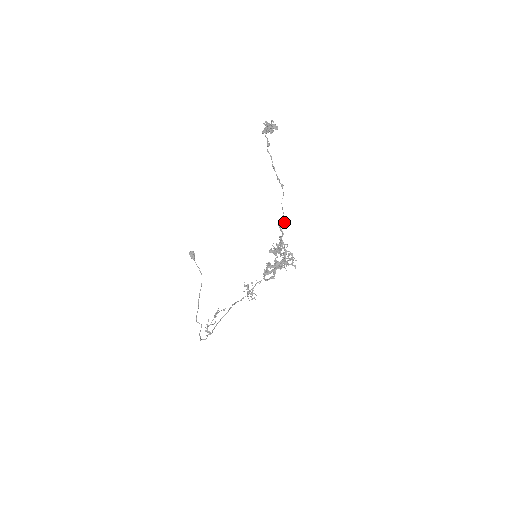
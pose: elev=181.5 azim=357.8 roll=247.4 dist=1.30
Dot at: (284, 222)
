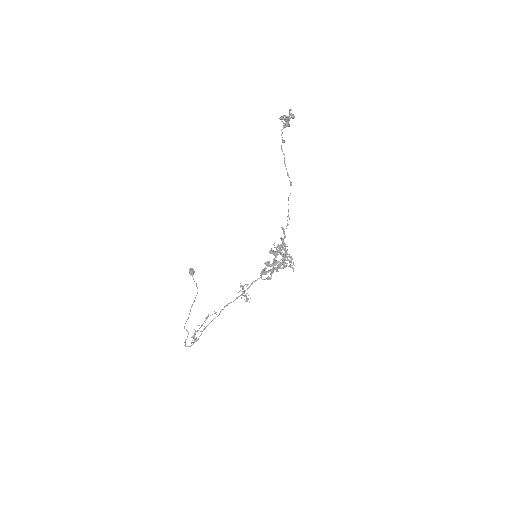
Dot at: occluded
